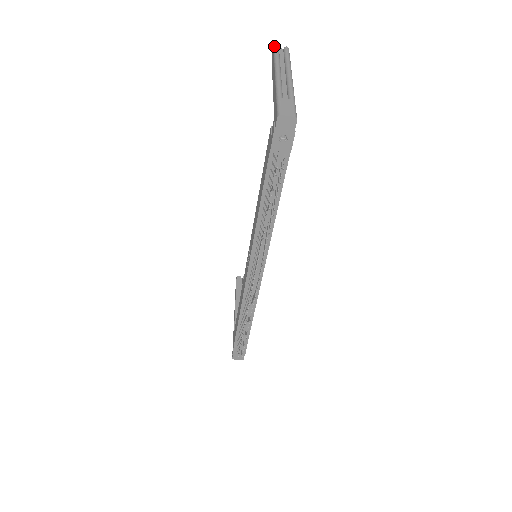
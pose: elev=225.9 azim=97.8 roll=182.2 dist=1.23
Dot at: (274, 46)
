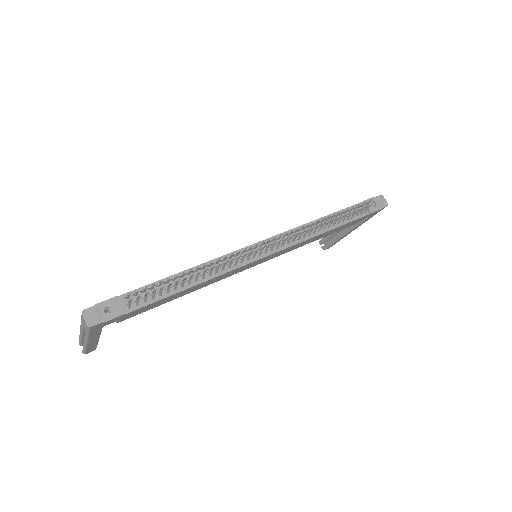
Dot at: occluded
